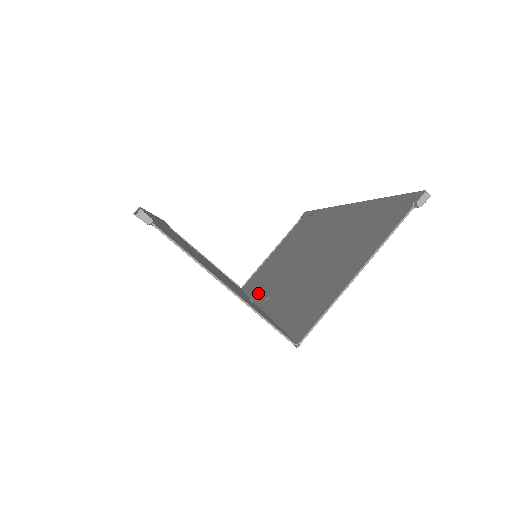
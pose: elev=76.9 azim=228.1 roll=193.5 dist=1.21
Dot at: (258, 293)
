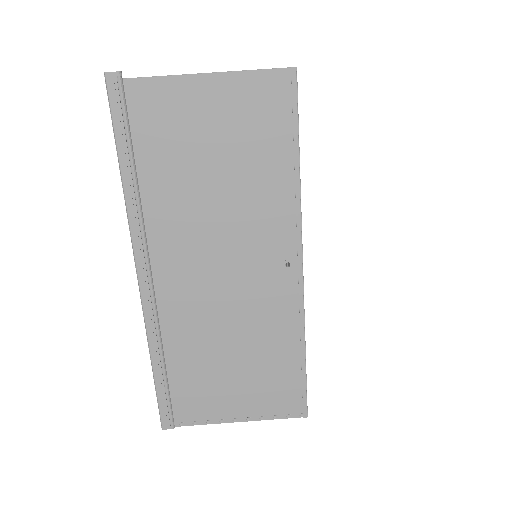
Dot at: occluded
